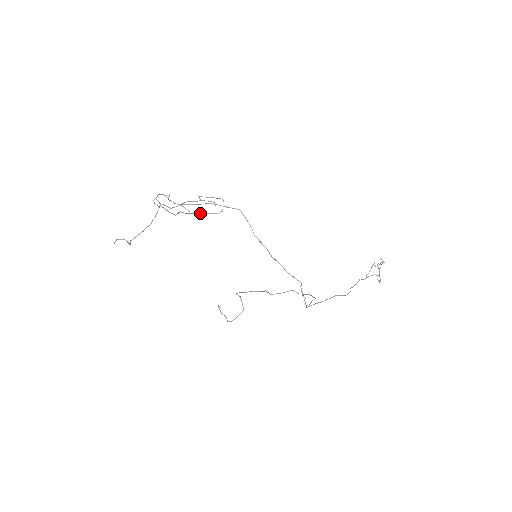
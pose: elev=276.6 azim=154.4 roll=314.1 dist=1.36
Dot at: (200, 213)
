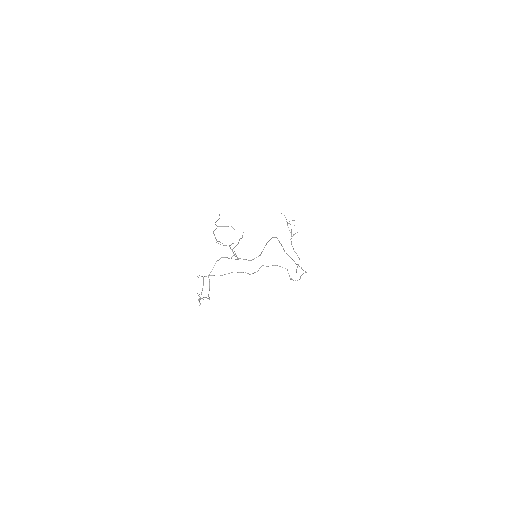
Dot at: occluded
